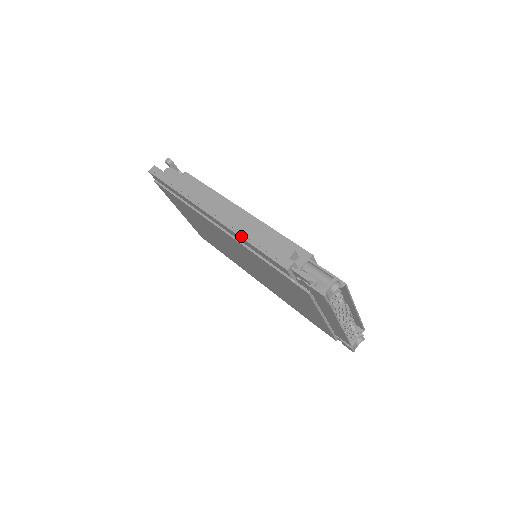
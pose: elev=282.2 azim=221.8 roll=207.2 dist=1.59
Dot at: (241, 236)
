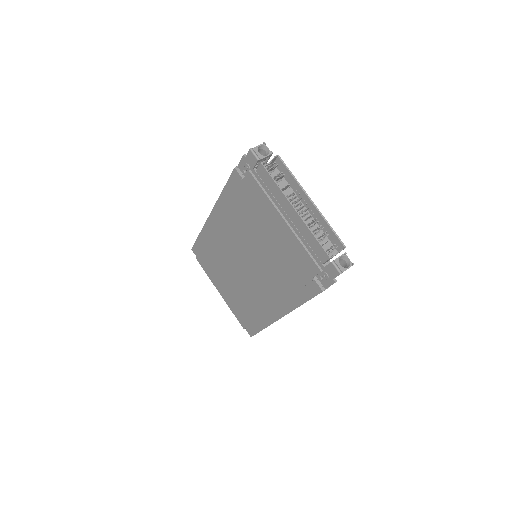
Dot at: (220, 196)
